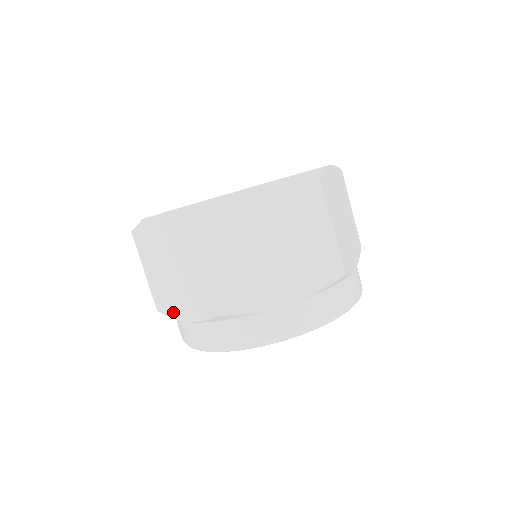
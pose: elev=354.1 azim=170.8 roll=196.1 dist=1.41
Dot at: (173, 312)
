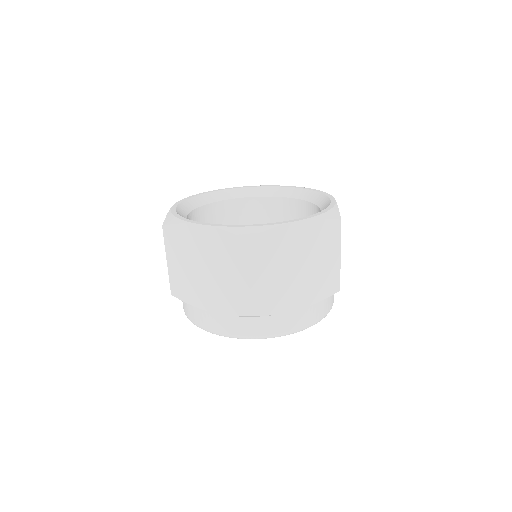
Dot at: (194, 301)
